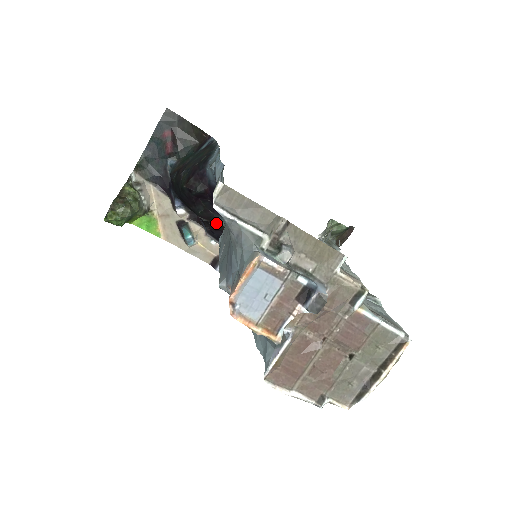
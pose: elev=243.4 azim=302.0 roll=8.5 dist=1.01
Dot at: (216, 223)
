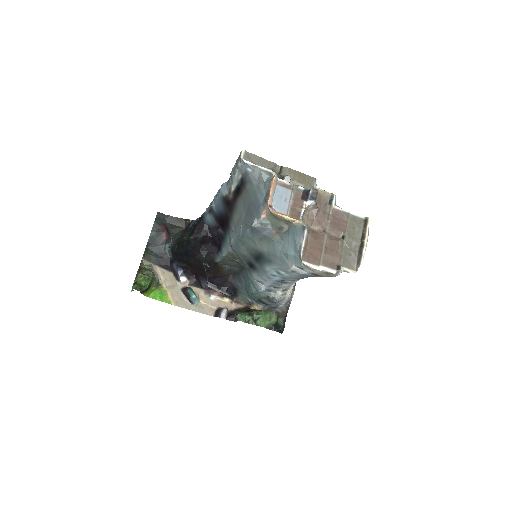
Dot at: (215, 268)
